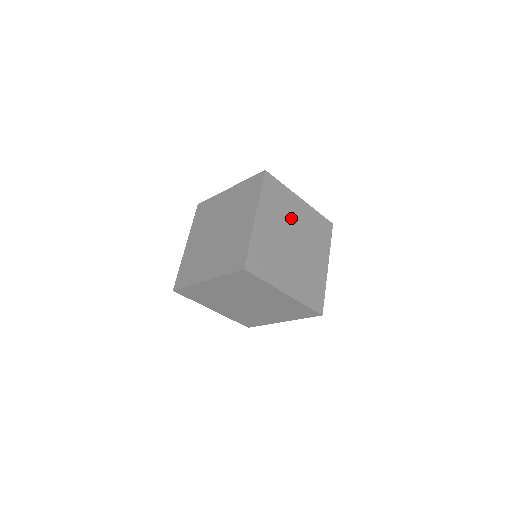
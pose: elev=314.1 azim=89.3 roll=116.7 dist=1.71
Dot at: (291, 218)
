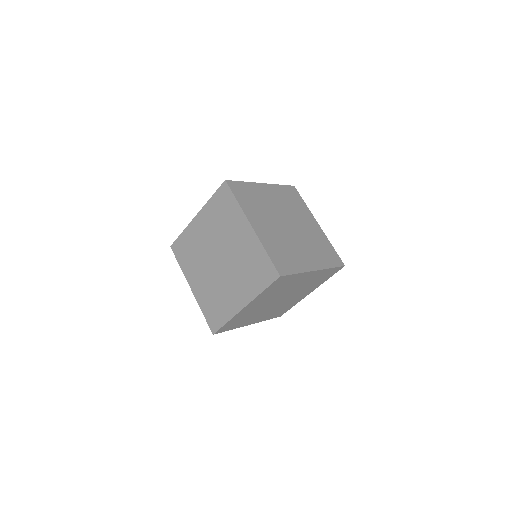
Dot at: (298, 217)
